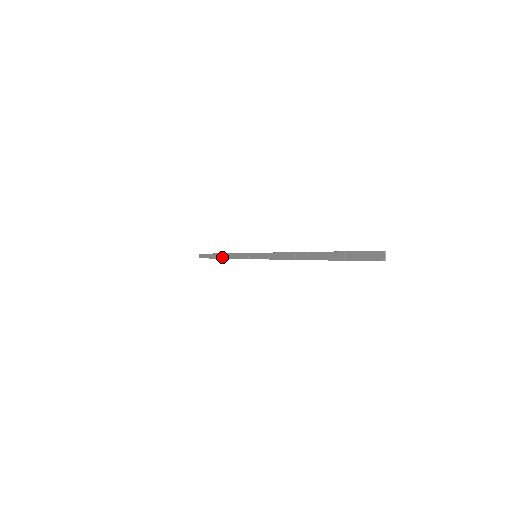
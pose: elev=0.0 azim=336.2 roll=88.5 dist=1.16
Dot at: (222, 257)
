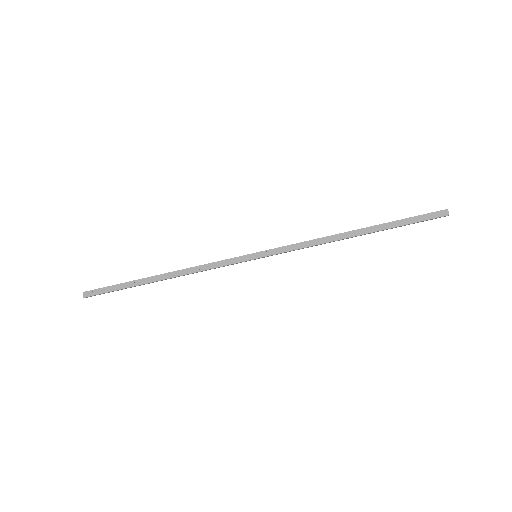
Dot at: (167, 277)
